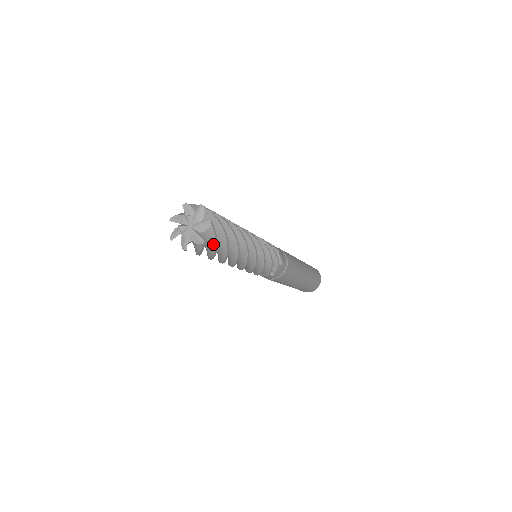
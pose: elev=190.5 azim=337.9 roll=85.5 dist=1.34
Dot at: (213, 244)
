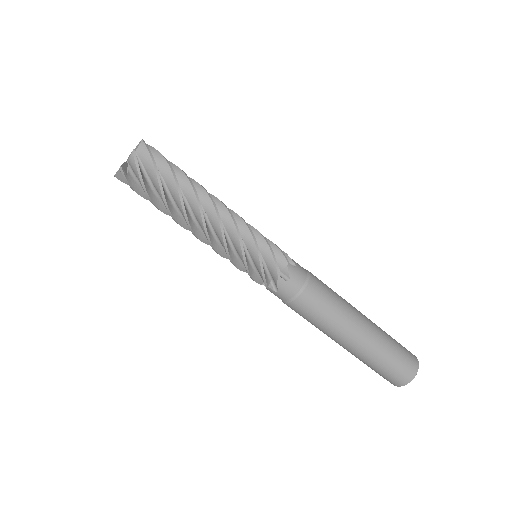
Dot at: (158, 154)
